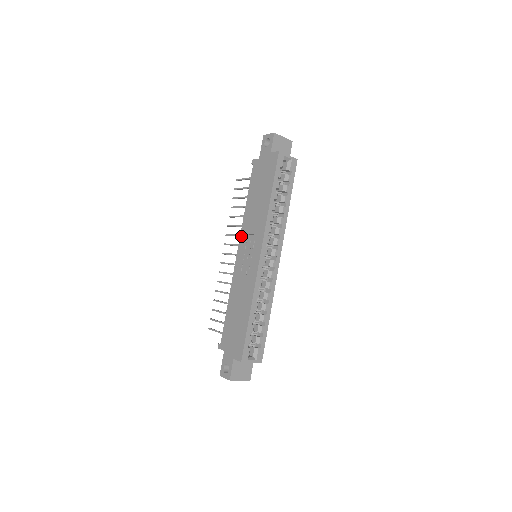
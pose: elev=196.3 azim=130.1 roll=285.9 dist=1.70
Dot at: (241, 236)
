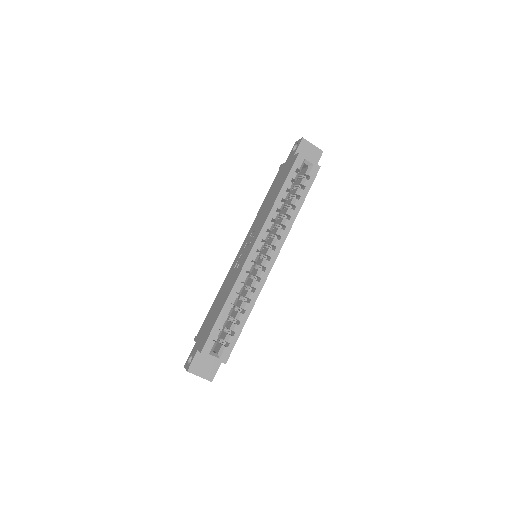
Dot at: (248, 234)
